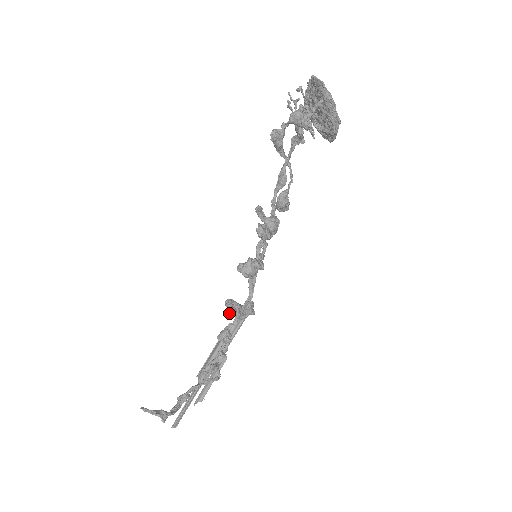
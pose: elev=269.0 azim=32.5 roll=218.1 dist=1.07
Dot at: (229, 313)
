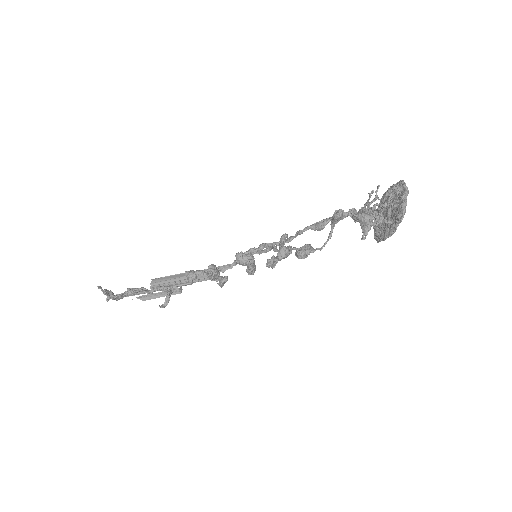
Dot at: (206, 272)
